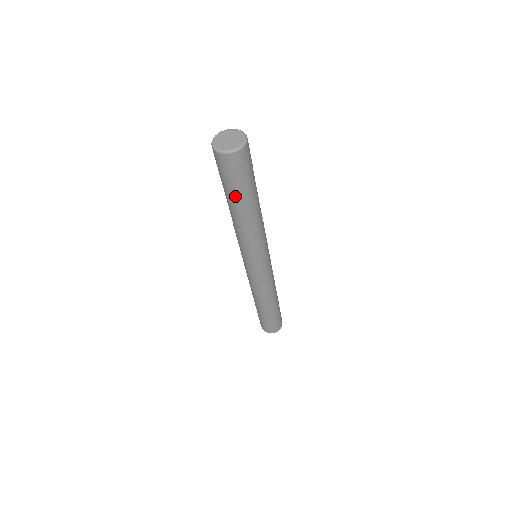
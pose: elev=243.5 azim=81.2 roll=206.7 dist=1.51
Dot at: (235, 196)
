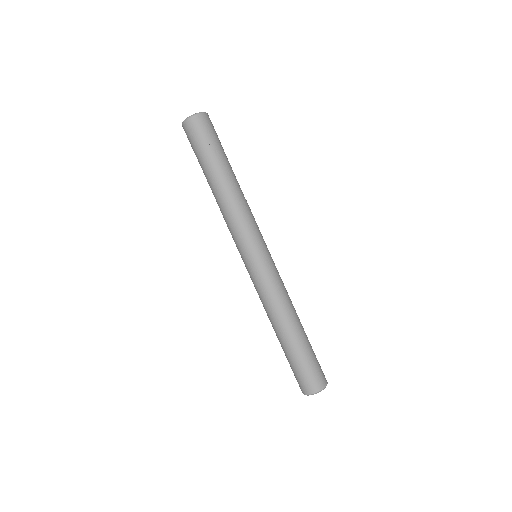
Dot at: (211, 161)
